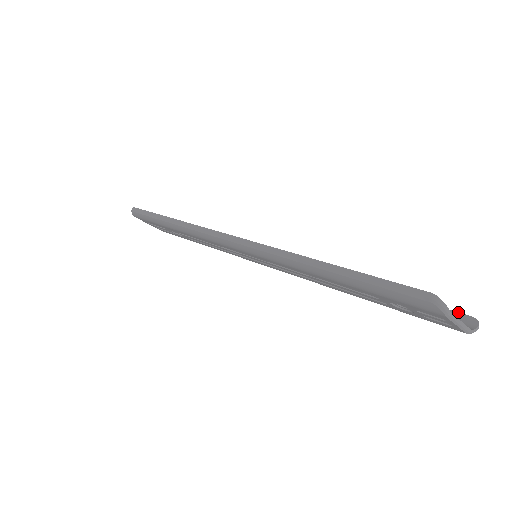
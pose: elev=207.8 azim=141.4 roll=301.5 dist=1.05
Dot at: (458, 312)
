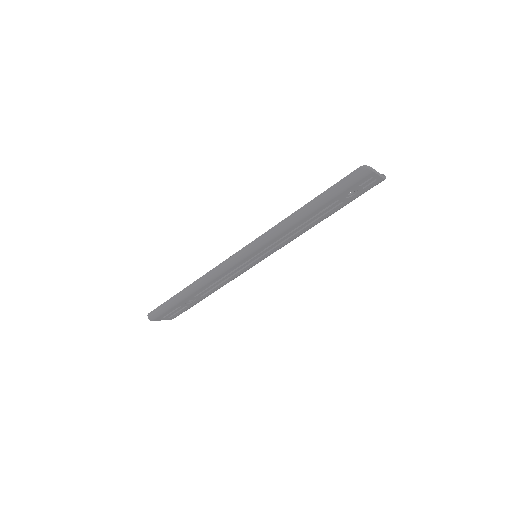
Dot at: occluded
